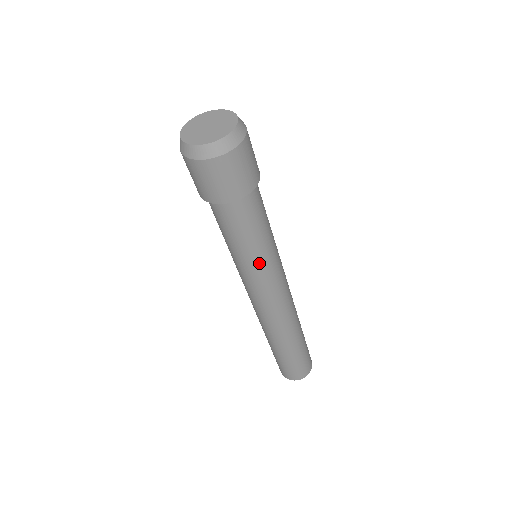
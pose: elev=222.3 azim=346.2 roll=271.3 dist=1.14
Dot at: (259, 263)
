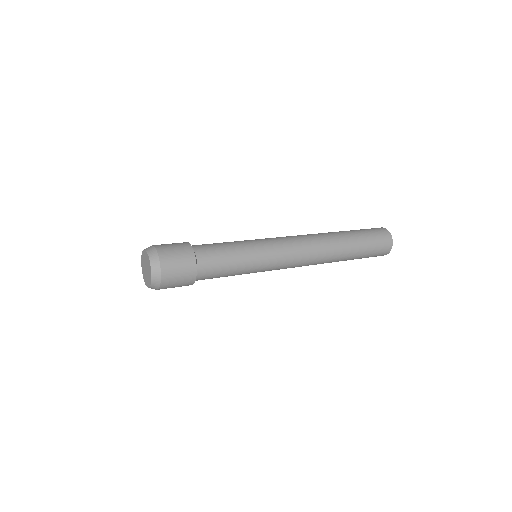
Dot at: occluded
